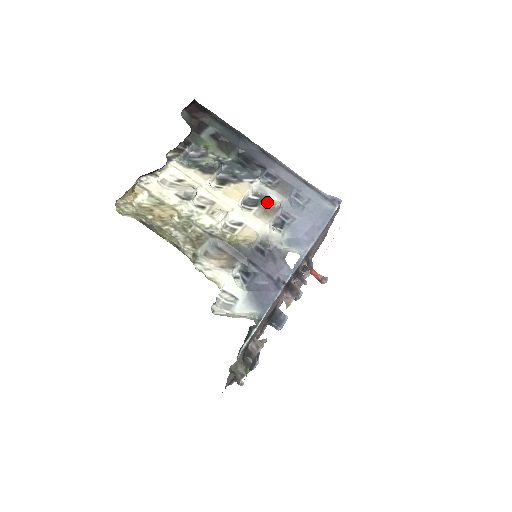
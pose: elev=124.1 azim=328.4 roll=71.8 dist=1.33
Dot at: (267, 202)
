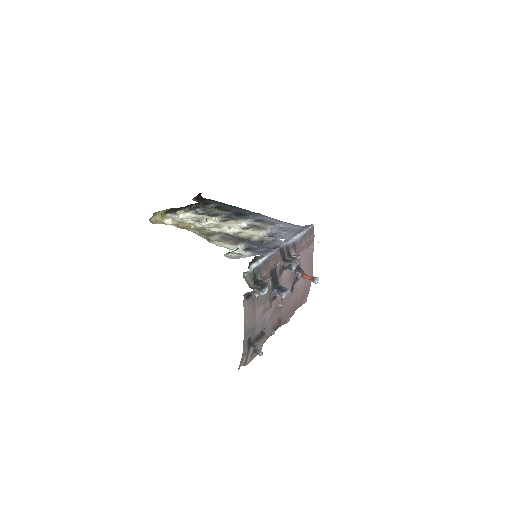
Dot at: (258, 226)
